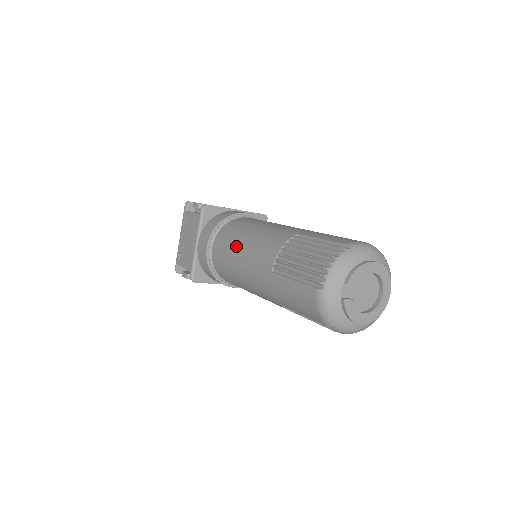
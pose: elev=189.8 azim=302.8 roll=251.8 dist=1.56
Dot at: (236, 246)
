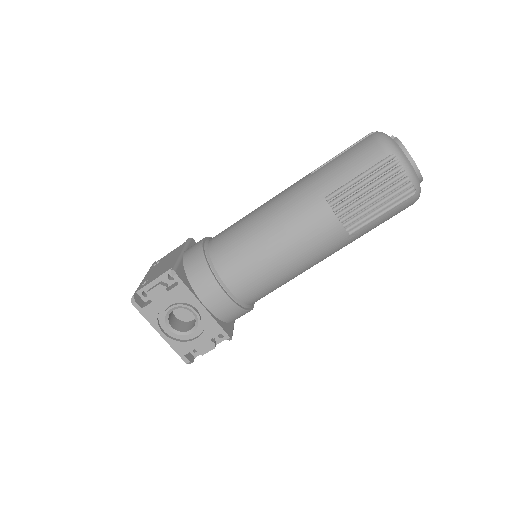
Dot at: occluded
